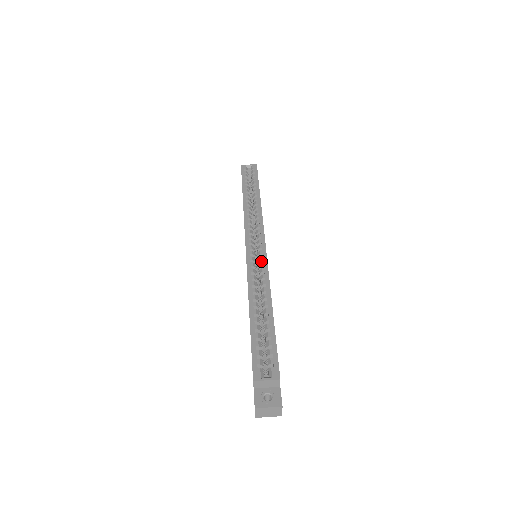
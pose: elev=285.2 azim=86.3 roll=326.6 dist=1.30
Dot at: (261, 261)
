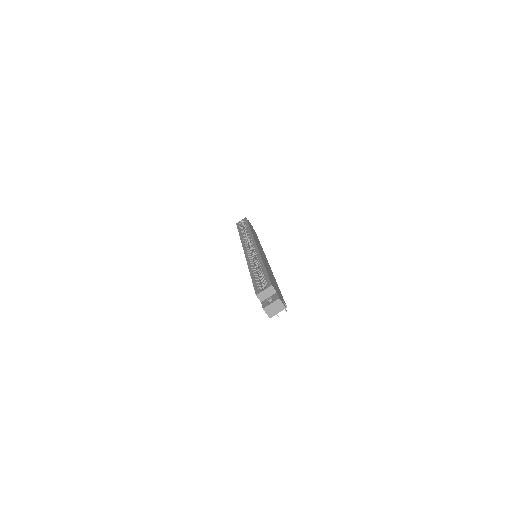
Dot at: occluded
